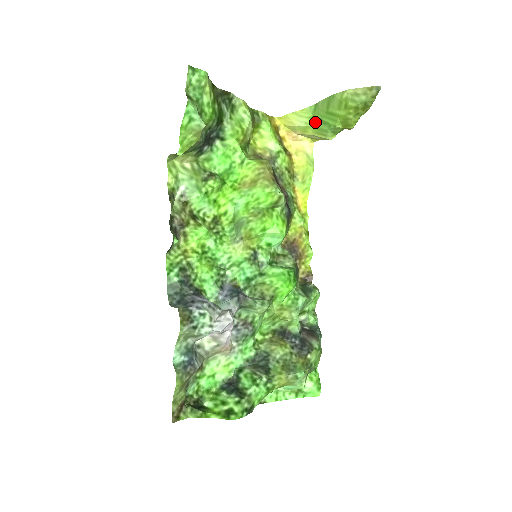
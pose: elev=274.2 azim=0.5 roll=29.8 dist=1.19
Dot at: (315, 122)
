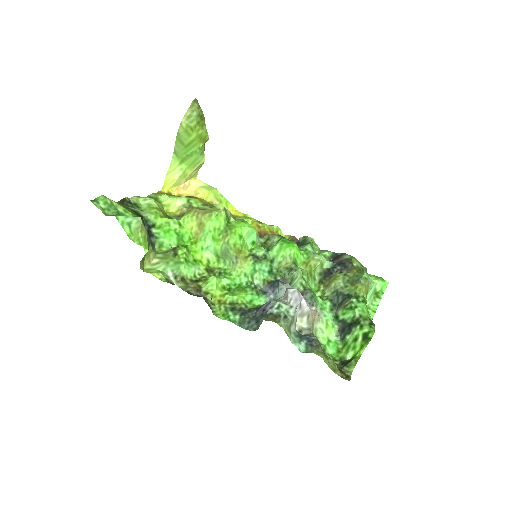
Dot at: (185, 162)
